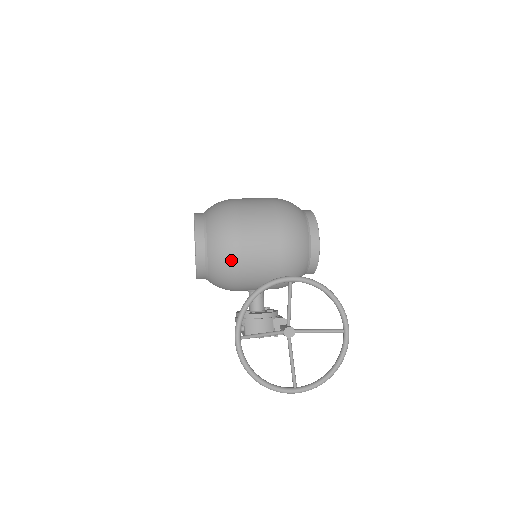
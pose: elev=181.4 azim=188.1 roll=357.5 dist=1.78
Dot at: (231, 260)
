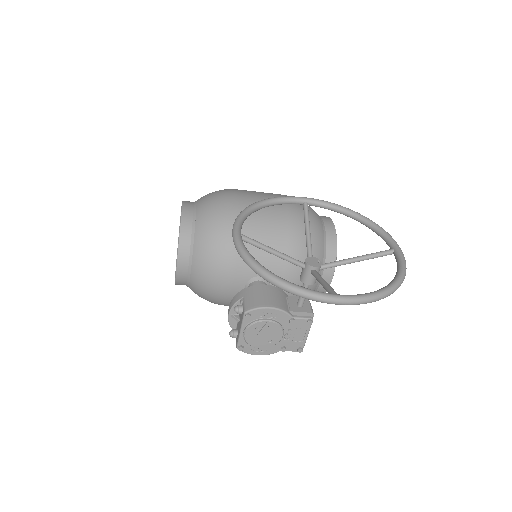
Dot at: (226, 211)
